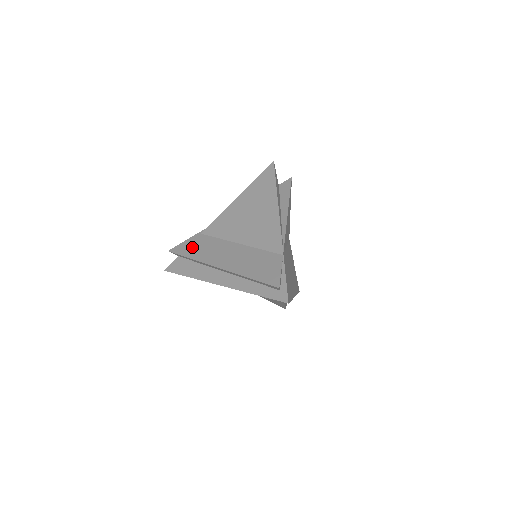
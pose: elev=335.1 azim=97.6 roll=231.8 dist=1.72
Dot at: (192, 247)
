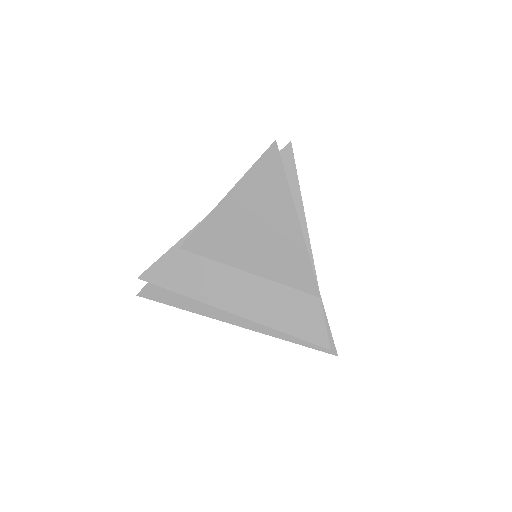
Dot at: (176, 274)
